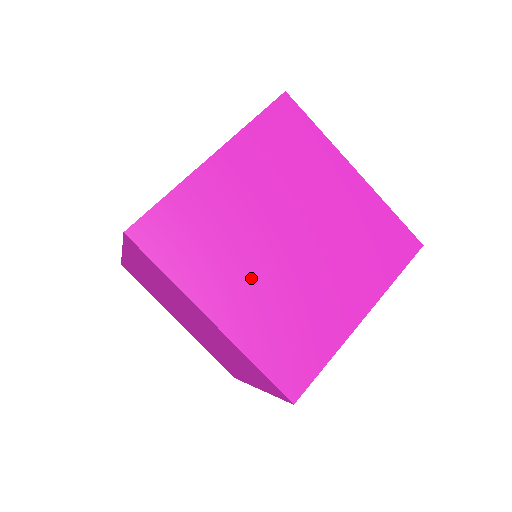
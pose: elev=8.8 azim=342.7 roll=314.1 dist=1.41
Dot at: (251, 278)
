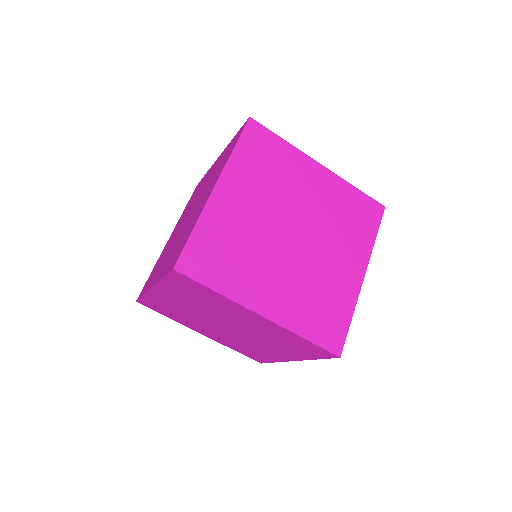
Dot at: (278, 273)
